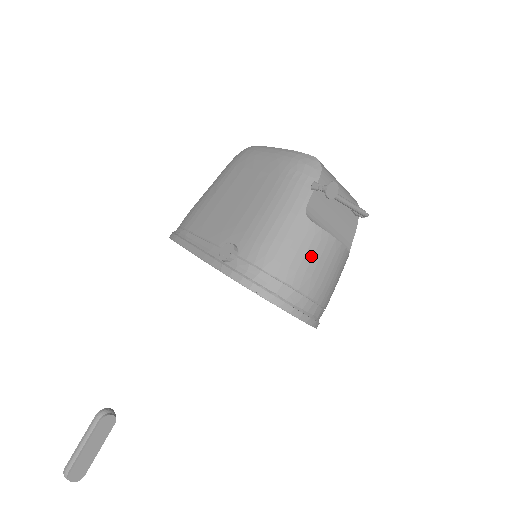
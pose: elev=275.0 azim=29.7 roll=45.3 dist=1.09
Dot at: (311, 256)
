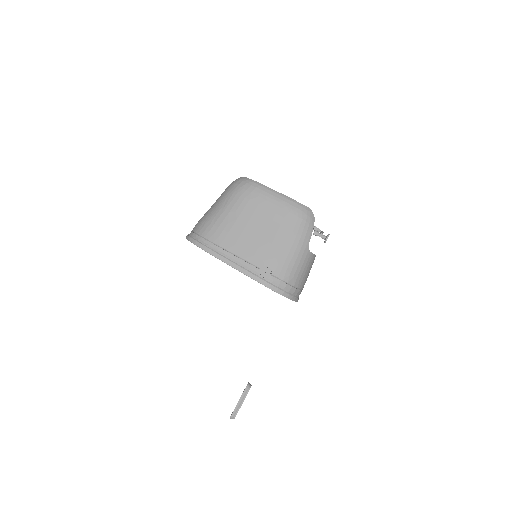
Dot at: (308, 270)
